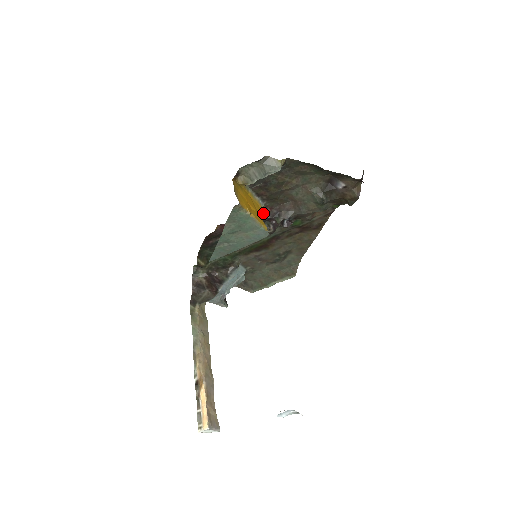
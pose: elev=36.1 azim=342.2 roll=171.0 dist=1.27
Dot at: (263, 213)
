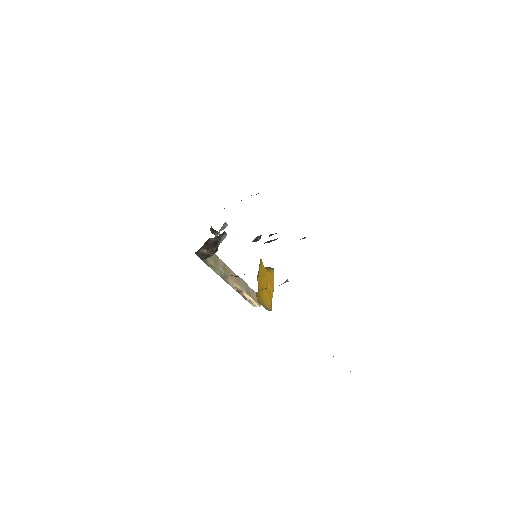
Dot at: occluded
